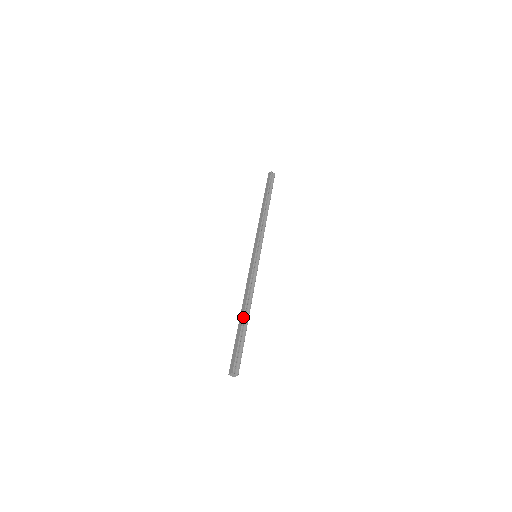
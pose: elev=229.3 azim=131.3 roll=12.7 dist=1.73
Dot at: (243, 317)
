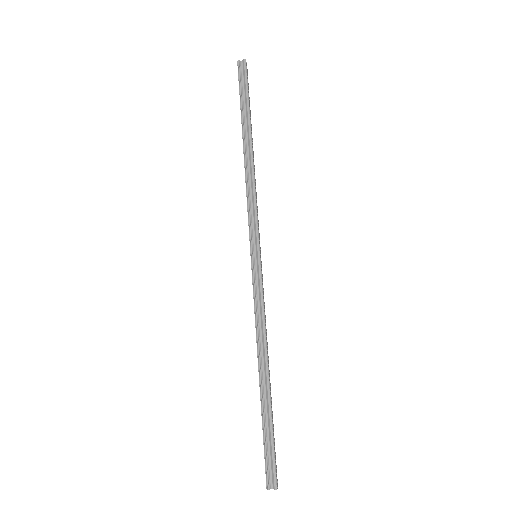
Dot at: occluded
